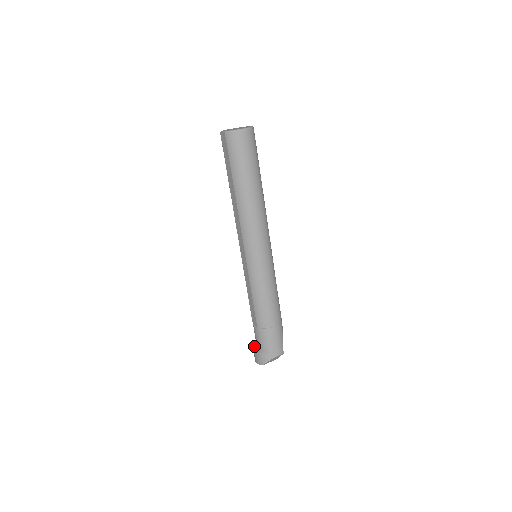
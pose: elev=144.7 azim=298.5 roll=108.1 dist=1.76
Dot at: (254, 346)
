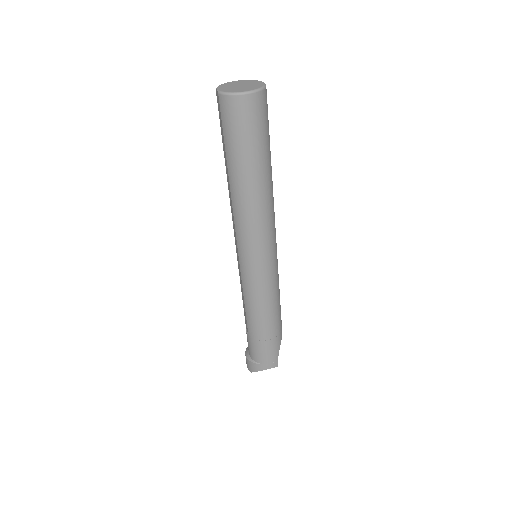
Dot at: occluded
